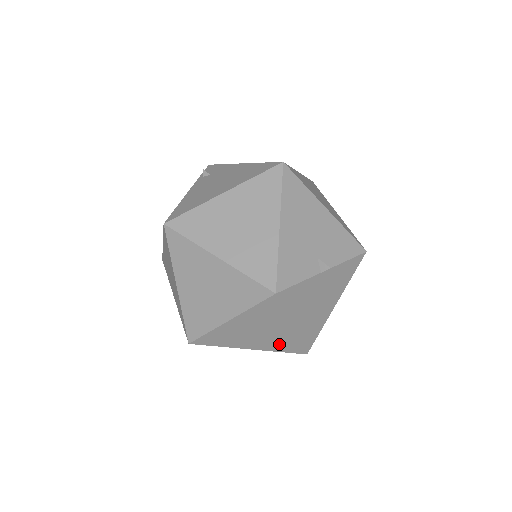
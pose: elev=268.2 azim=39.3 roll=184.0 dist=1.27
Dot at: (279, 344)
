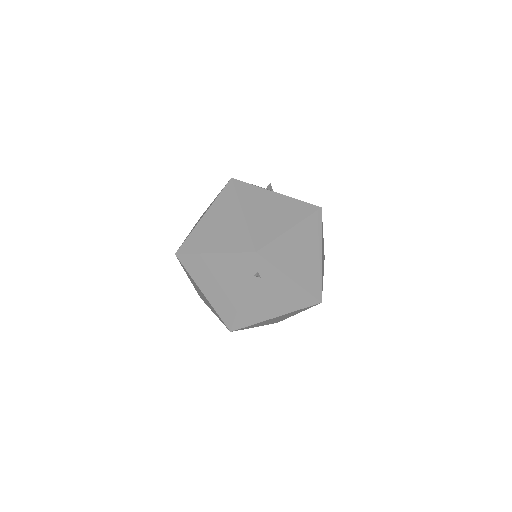
Dot at: occluded
